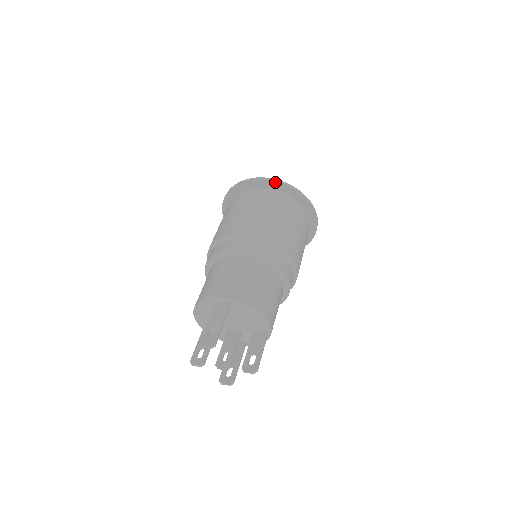
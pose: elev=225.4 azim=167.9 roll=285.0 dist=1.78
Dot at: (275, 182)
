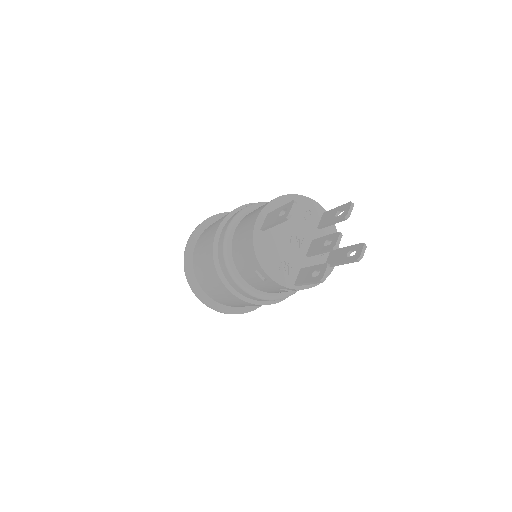
Dot at: (200, 226)
